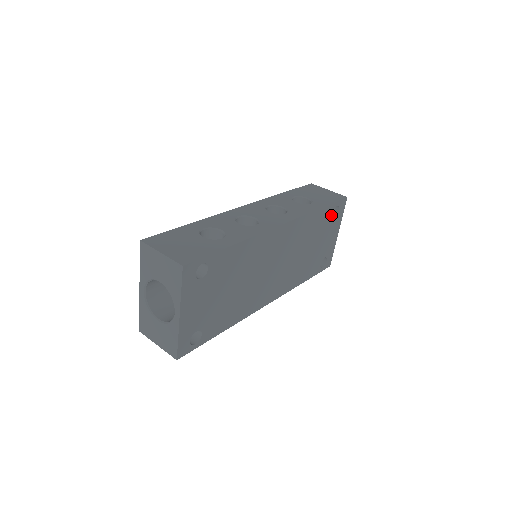
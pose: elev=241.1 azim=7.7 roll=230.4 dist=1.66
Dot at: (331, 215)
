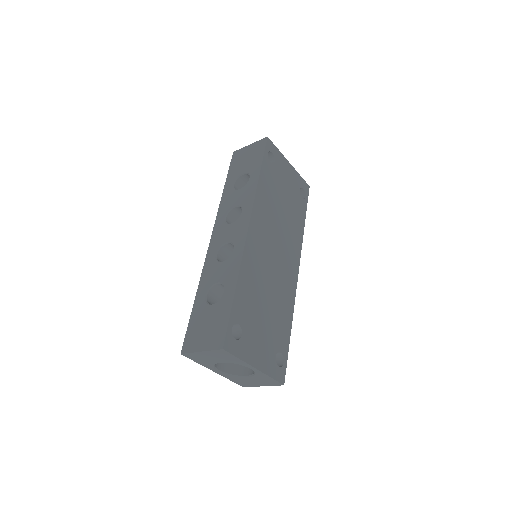
Dot at: (271, 165)
